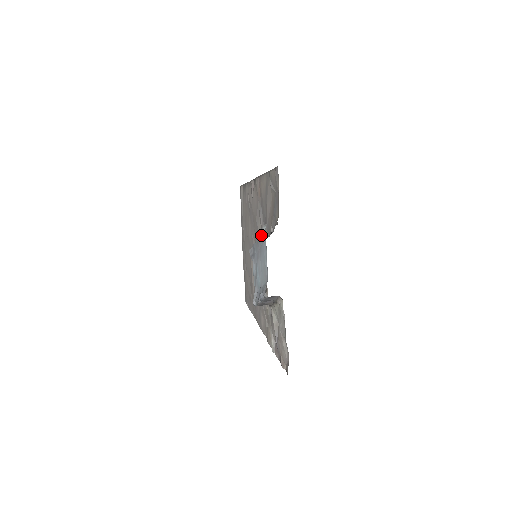
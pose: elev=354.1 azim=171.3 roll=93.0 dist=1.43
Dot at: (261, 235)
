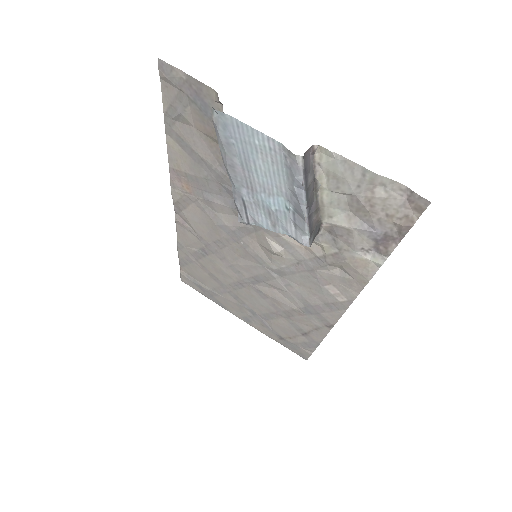
Dot at: (222, 132)
